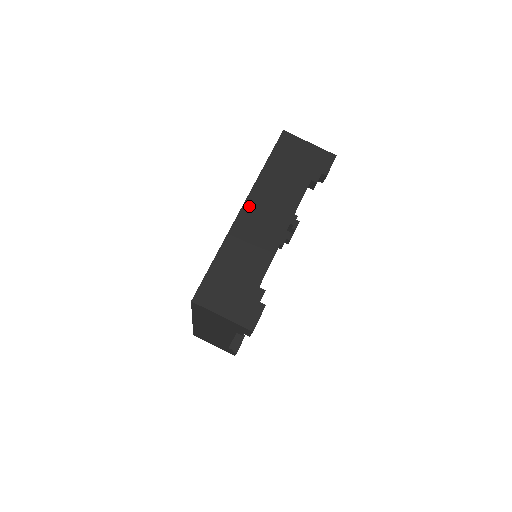
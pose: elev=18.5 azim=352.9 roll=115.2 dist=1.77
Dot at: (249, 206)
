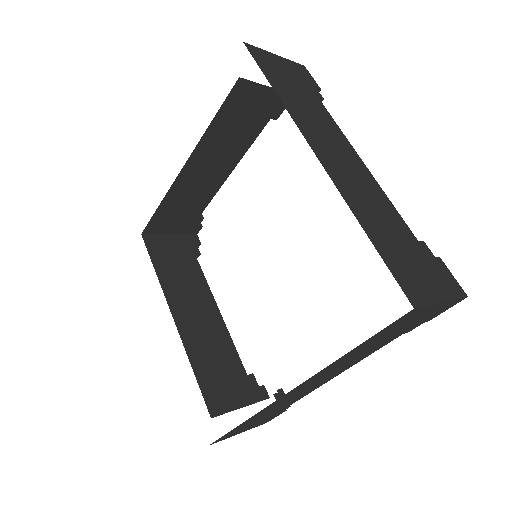
Dot at: (316, 146)
